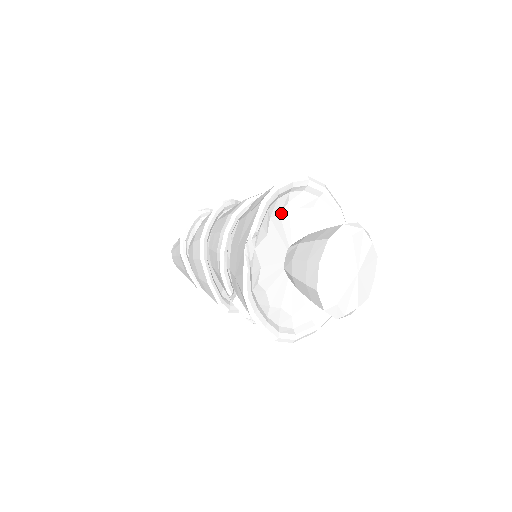
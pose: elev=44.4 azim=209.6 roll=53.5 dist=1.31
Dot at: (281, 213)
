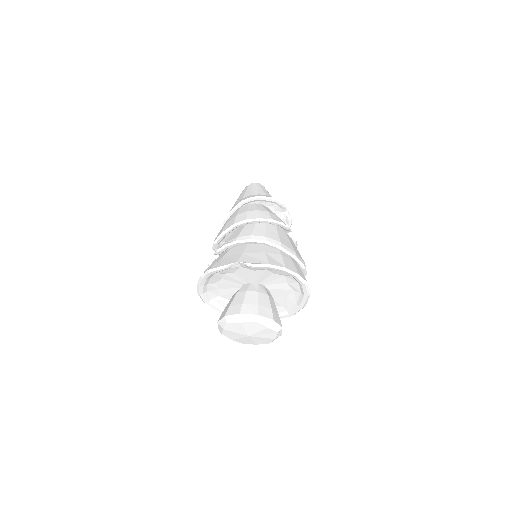
Dot at: (275, 274)
